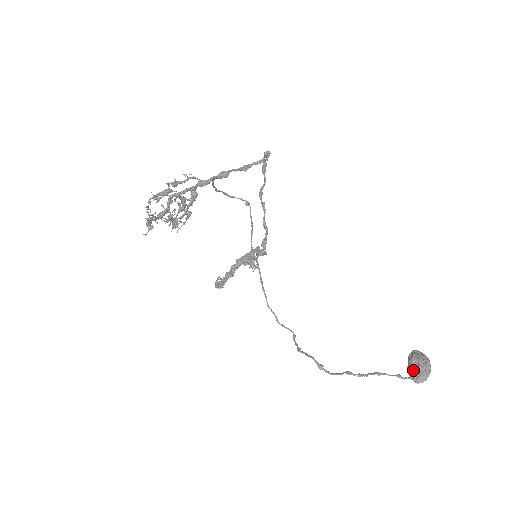
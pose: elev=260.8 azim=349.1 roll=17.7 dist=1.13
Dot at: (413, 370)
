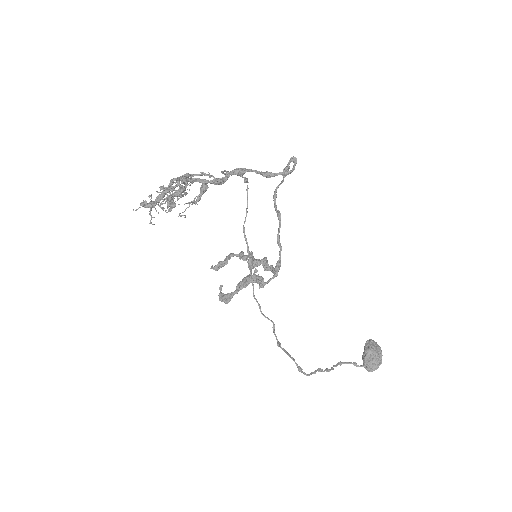
Dot at: (368, 361)
